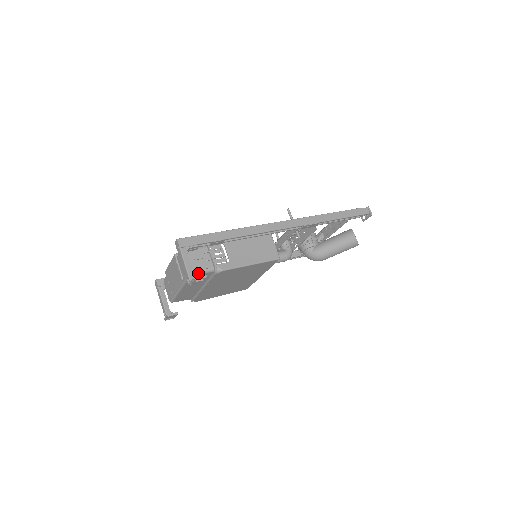
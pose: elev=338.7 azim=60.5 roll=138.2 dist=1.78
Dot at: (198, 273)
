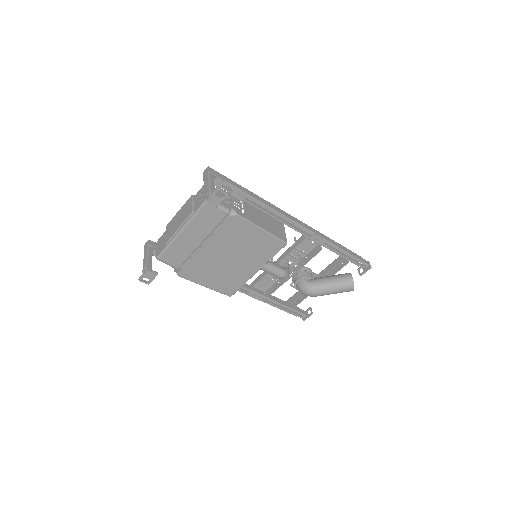
Dot at: occluded
